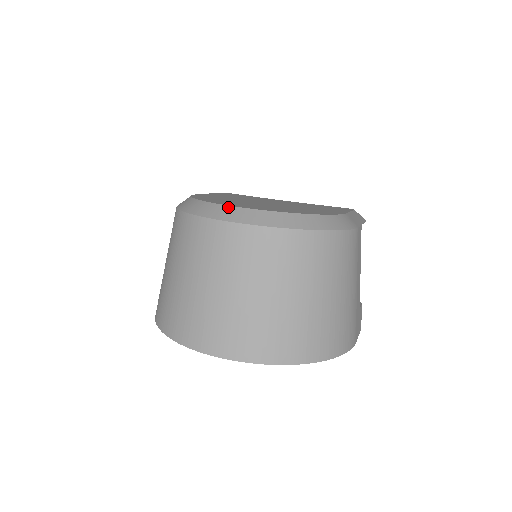
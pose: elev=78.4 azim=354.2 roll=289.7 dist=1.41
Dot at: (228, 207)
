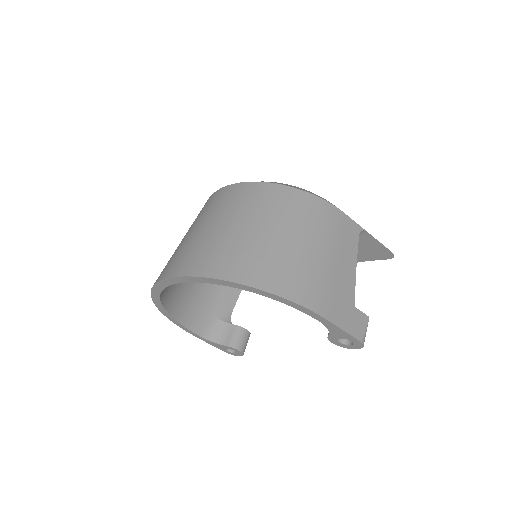
Dot at: occluded
